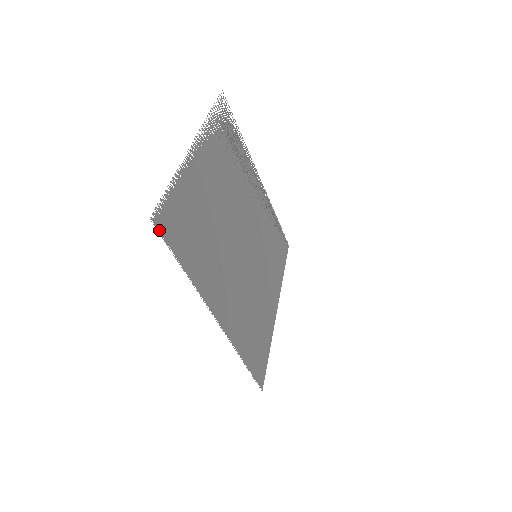
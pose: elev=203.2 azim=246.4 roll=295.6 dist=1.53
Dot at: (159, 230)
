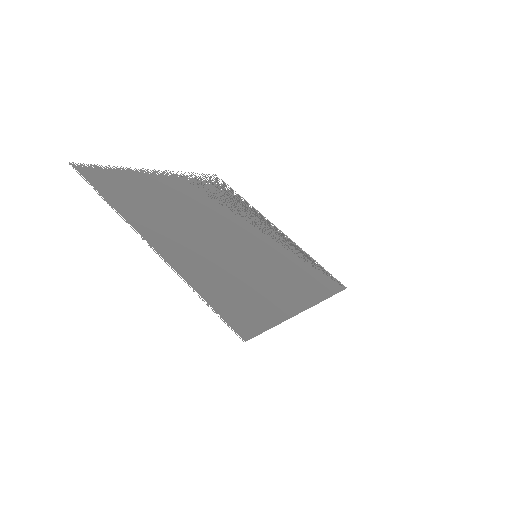
Dot at: occluded
